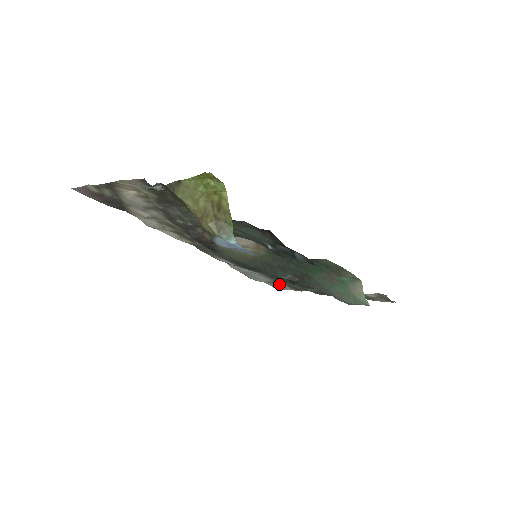
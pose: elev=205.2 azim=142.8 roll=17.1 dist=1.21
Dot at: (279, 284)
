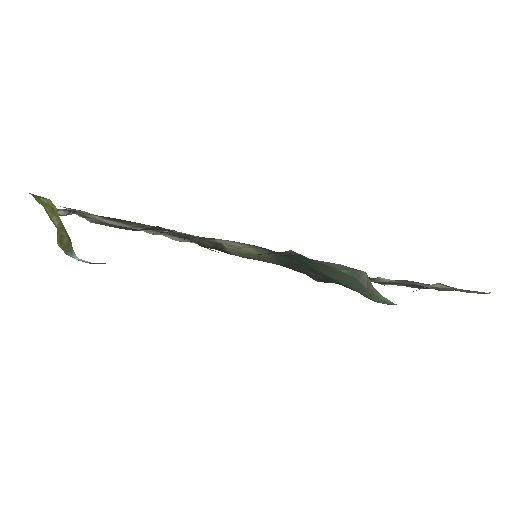
Dot at: occluded
